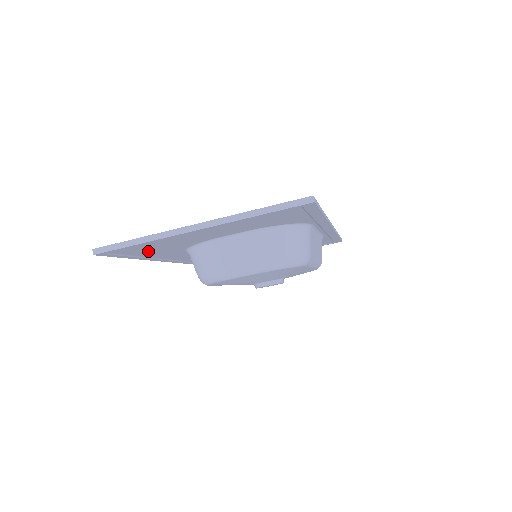
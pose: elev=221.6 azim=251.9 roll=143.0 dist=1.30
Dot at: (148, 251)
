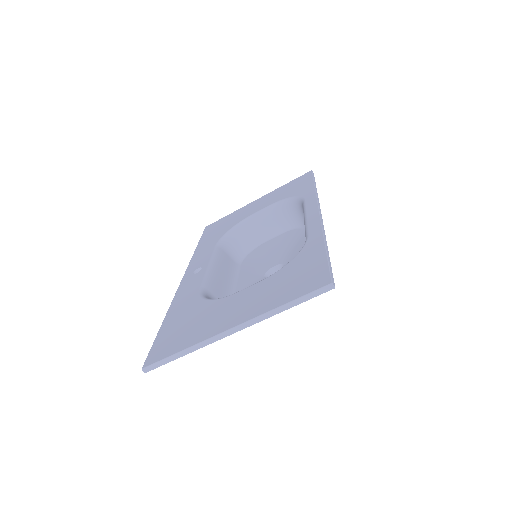
Dot at: occluded
